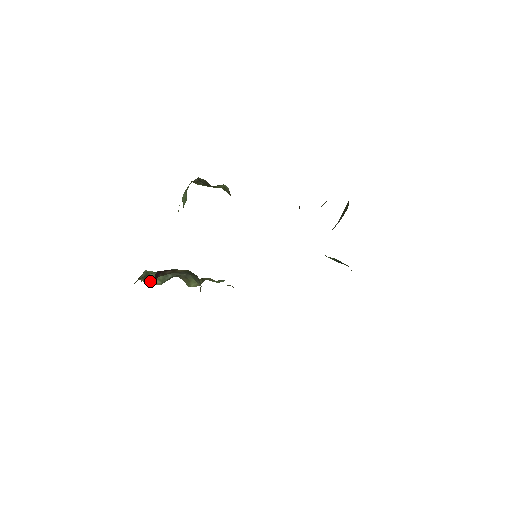
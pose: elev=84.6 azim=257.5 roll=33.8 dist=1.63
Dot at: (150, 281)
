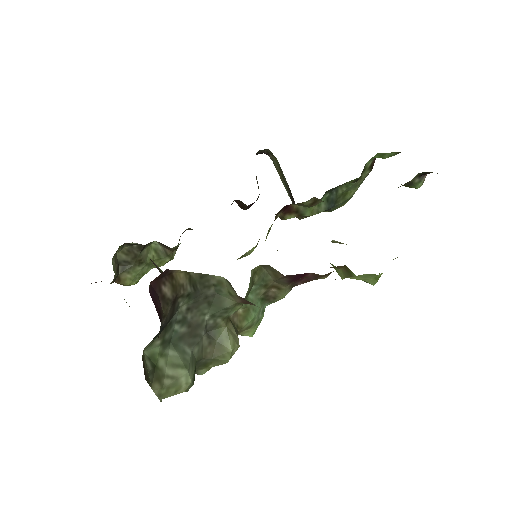
Dot at: (170, 382)
